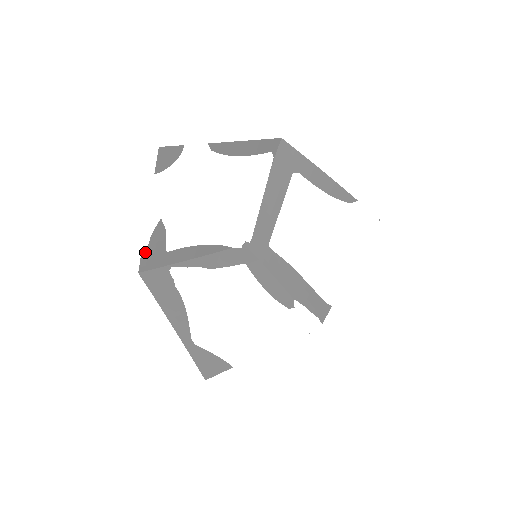
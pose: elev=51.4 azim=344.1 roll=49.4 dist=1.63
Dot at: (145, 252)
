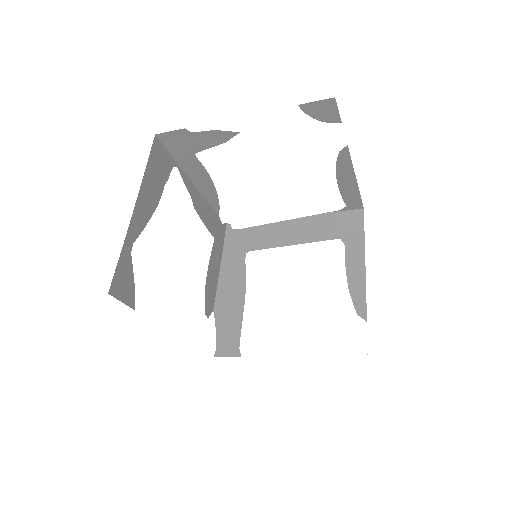
Dot at: (187, 132)
